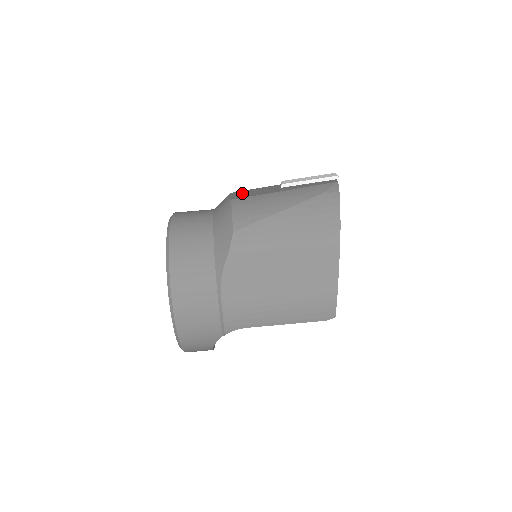
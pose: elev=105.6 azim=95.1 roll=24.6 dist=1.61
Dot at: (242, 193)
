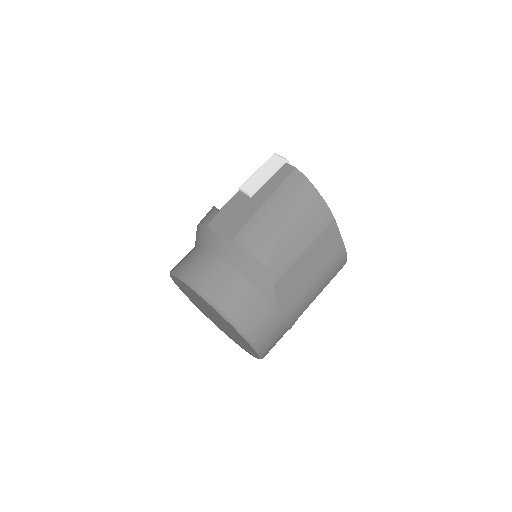
Dot at: (224, 223)
